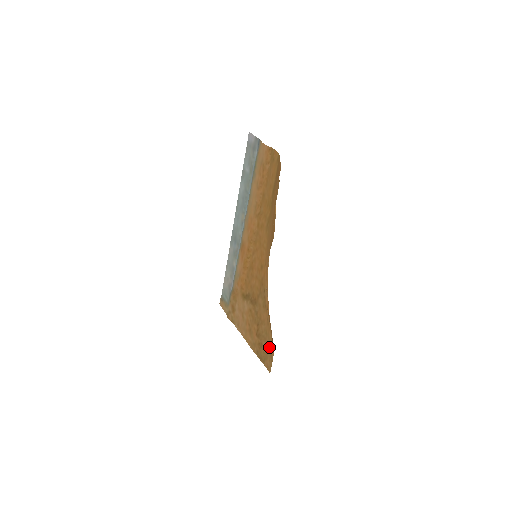
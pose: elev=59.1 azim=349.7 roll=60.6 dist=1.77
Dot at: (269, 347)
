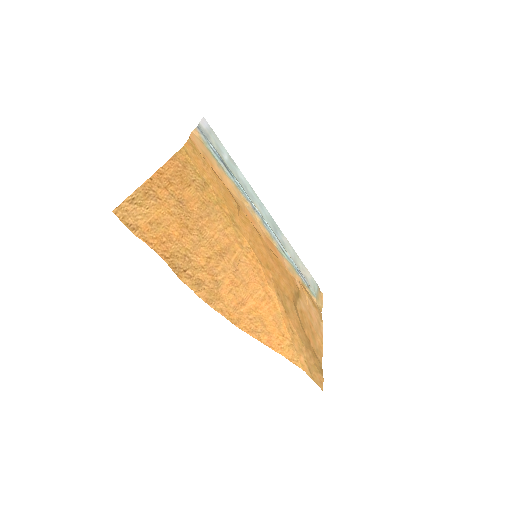
Dot at: (307, 360)
